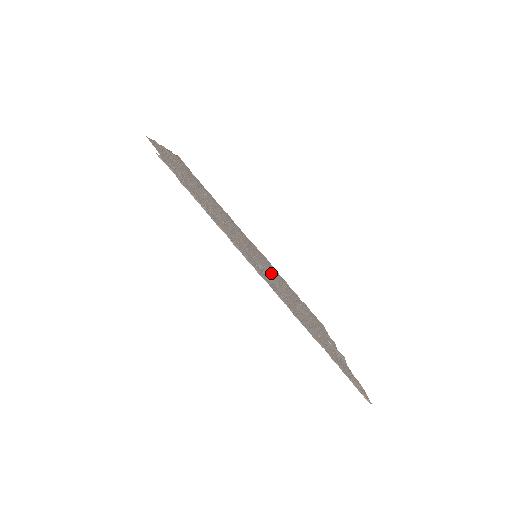
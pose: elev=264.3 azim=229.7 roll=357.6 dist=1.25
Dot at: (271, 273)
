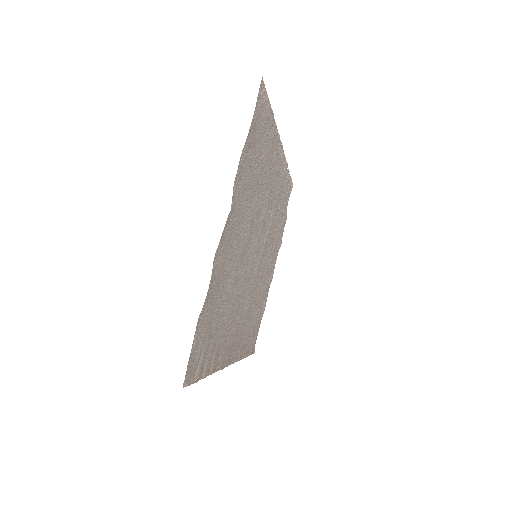
Dot at: (250, 260)
